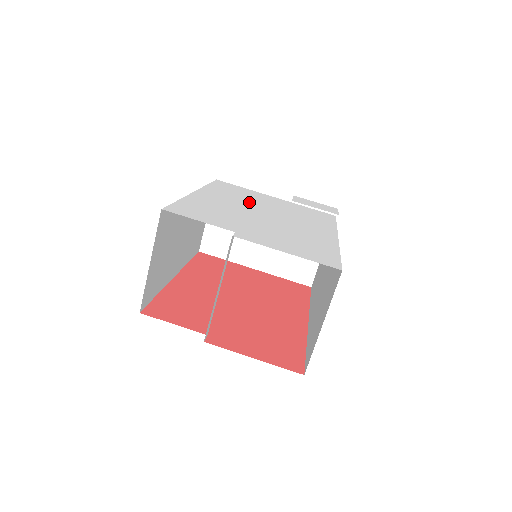
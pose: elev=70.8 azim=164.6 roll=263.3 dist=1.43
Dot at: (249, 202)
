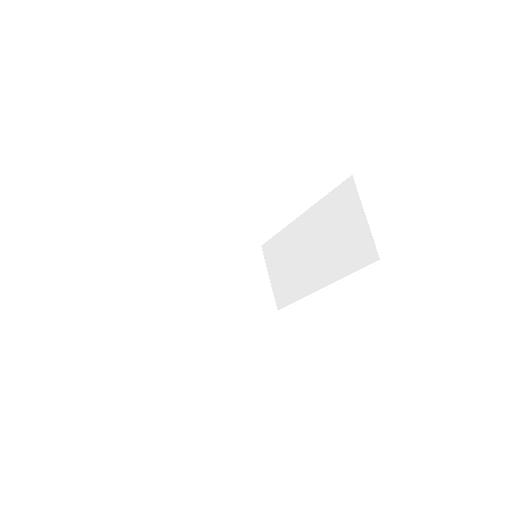
Dot at: occluded
